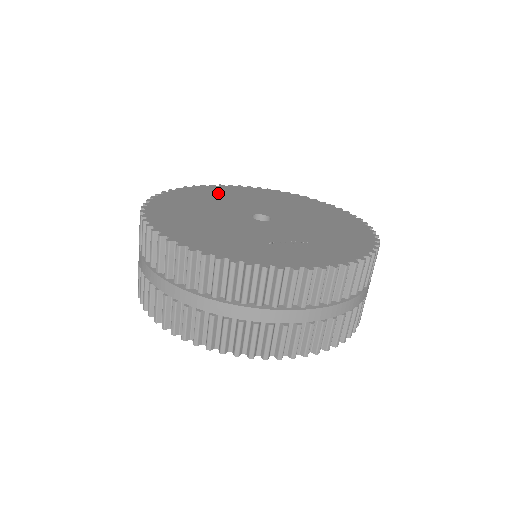
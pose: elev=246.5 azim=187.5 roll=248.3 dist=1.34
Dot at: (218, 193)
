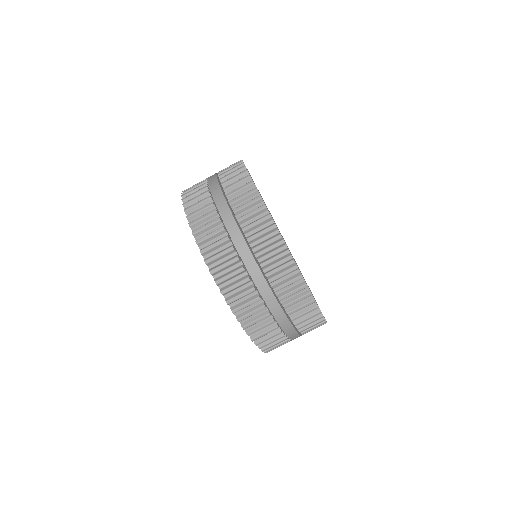
Dot at: occluded
